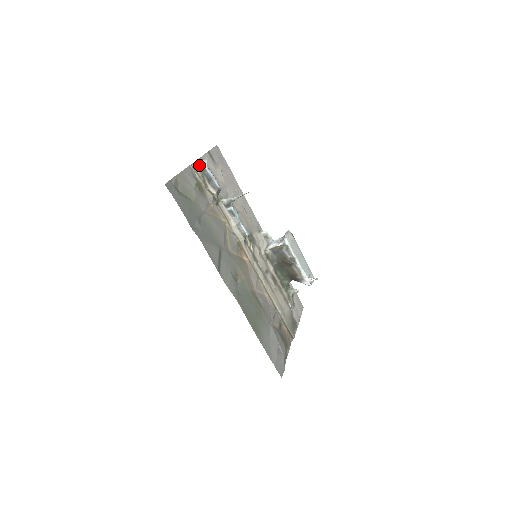
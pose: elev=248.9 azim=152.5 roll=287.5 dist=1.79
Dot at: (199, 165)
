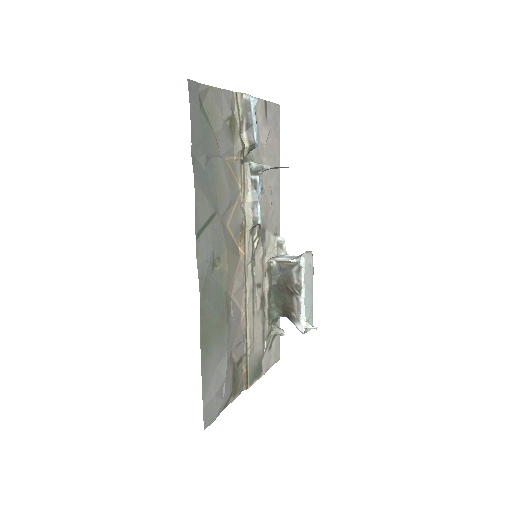
Dot at: (246, 99)
